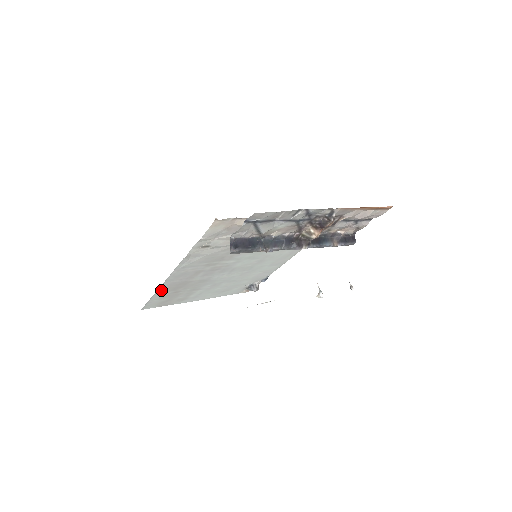
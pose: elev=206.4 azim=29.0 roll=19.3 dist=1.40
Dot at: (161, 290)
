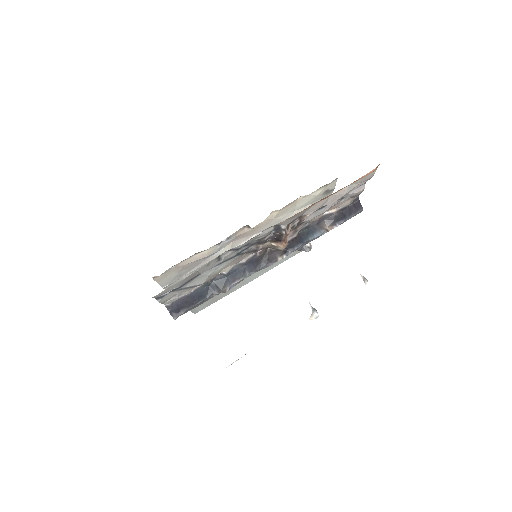
Dot at: occluded
